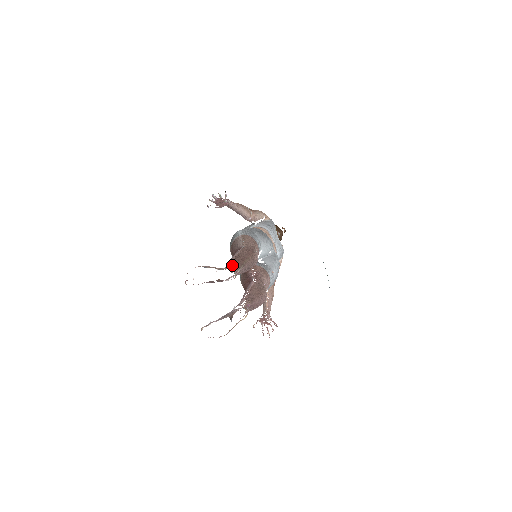
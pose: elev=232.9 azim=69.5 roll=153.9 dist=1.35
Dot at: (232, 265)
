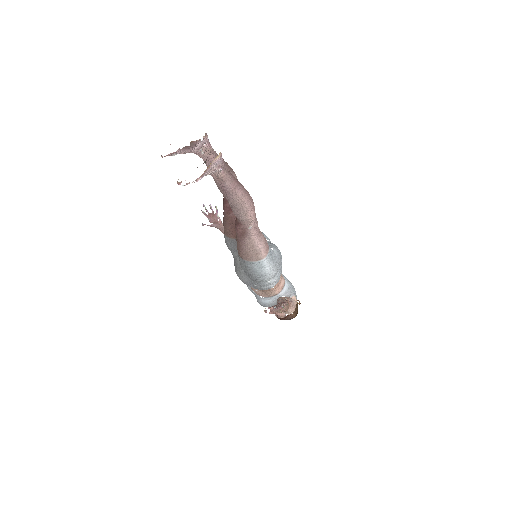
Dot at: occluded
